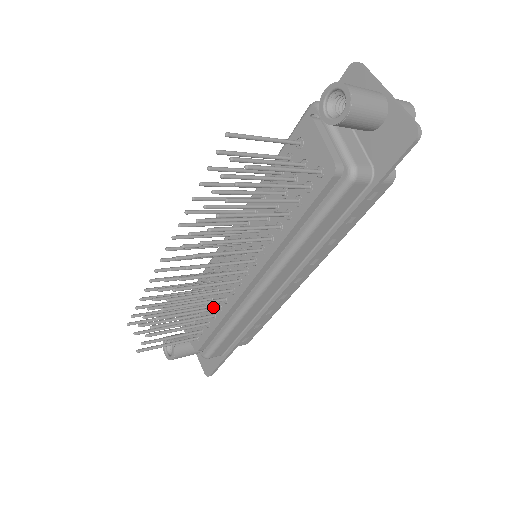
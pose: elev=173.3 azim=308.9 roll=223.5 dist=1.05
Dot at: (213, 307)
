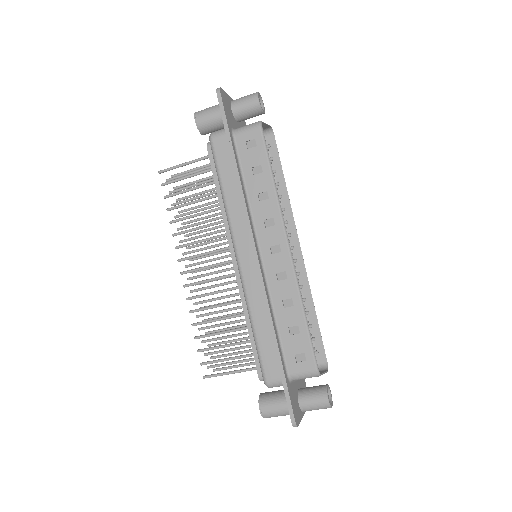
Dot at: (241, 313)
